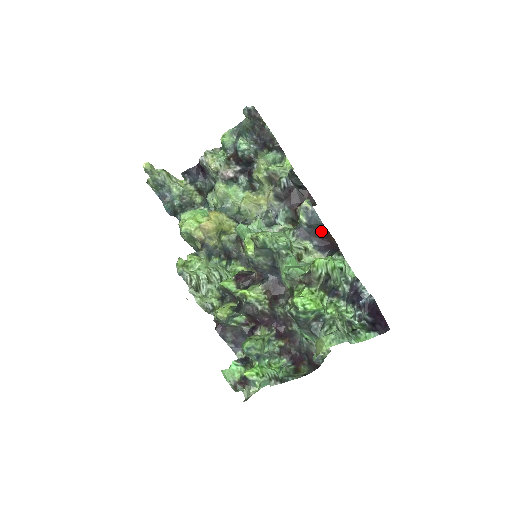
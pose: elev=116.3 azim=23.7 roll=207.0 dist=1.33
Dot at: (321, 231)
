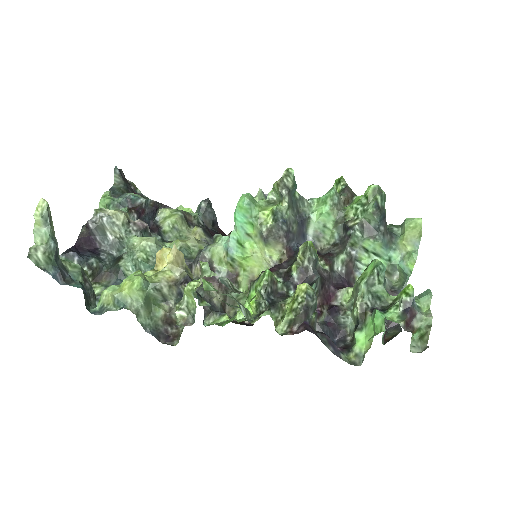
Dot at: occluded
